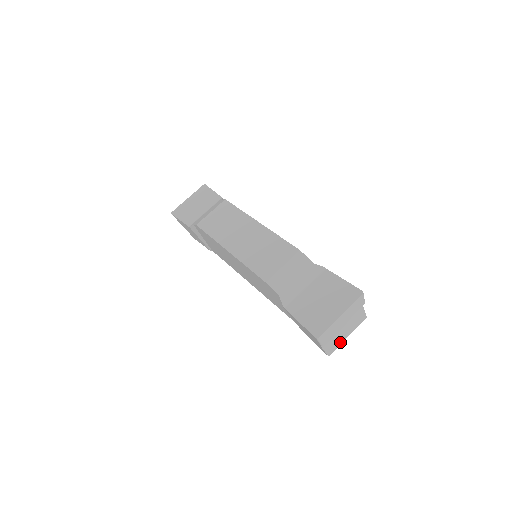
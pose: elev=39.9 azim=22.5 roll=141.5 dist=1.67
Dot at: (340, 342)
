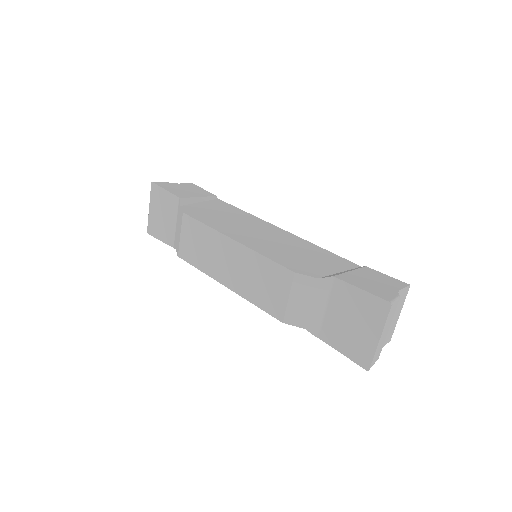
Dot at: (394, 325)
